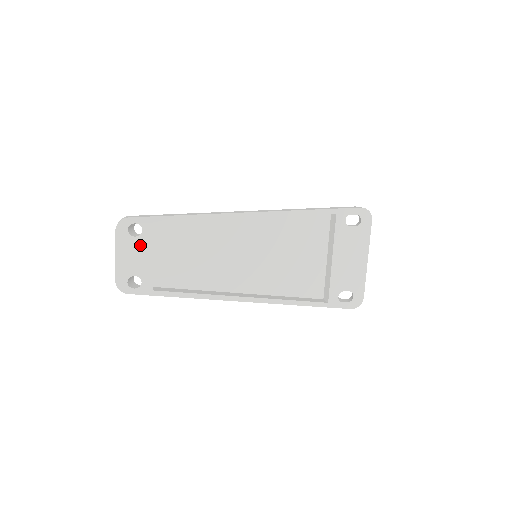
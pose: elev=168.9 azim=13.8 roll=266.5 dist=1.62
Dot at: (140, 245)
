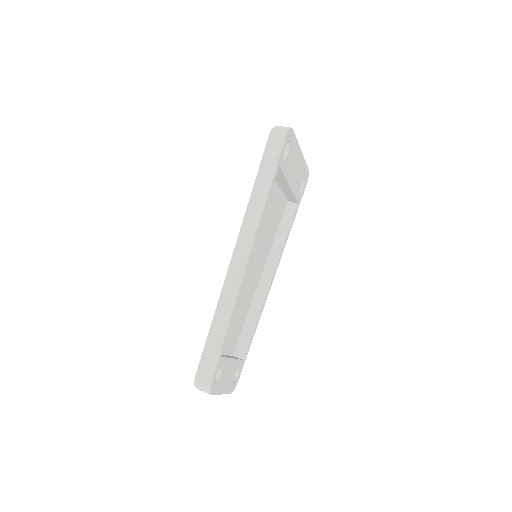
Dot at: (225, 371)
